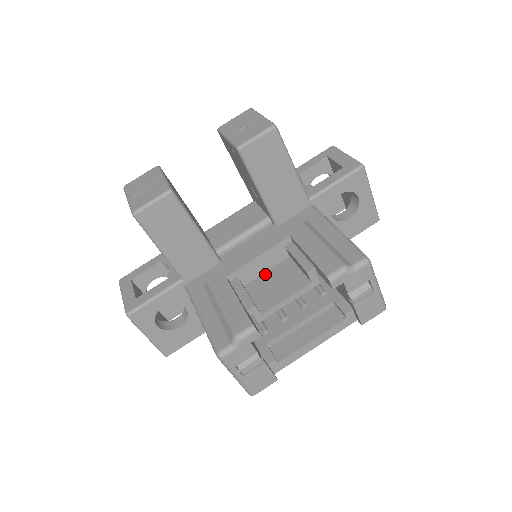
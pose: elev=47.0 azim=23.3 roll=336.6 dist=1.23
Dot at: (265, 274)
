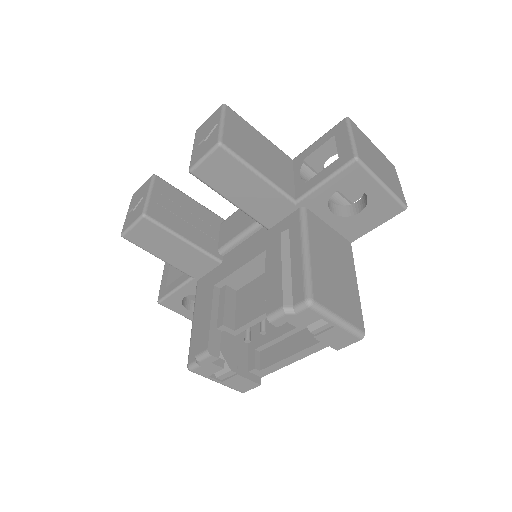
Dot at: (253, 282)
